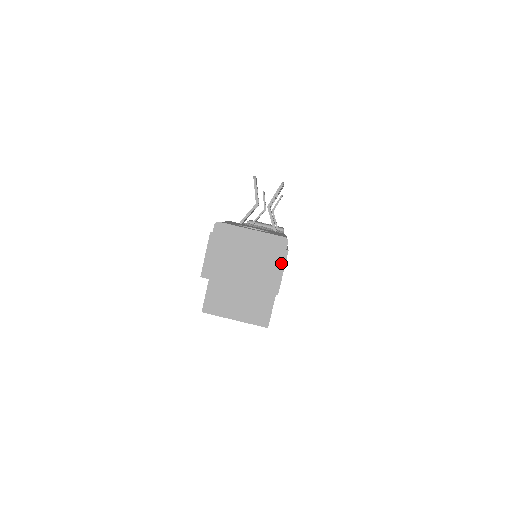
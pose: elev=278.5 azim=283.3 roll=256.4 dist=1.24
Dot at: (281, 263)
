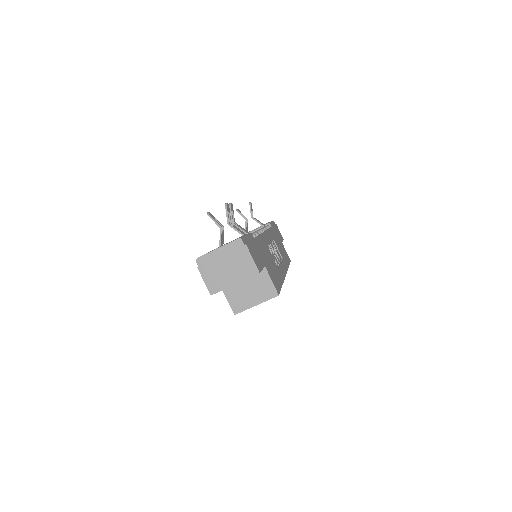
Dot at: (247, 254)
